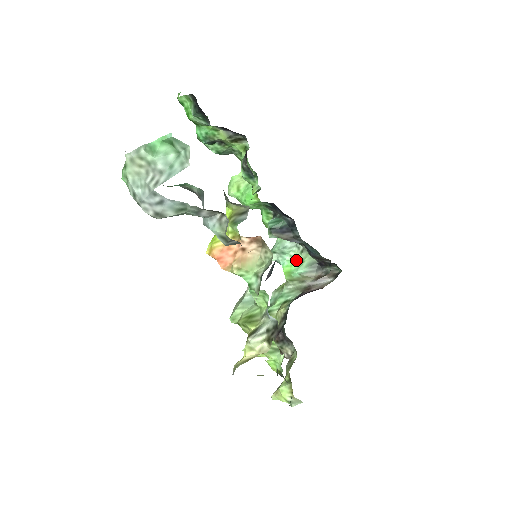
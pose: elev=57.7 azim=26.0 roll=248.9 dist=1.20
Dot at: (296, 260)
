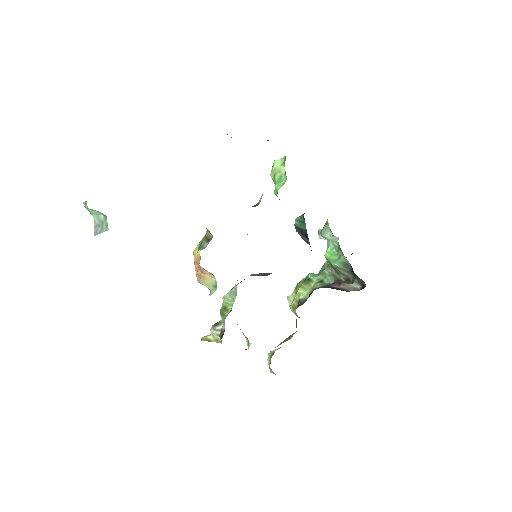
Dot at: (336, 252)
